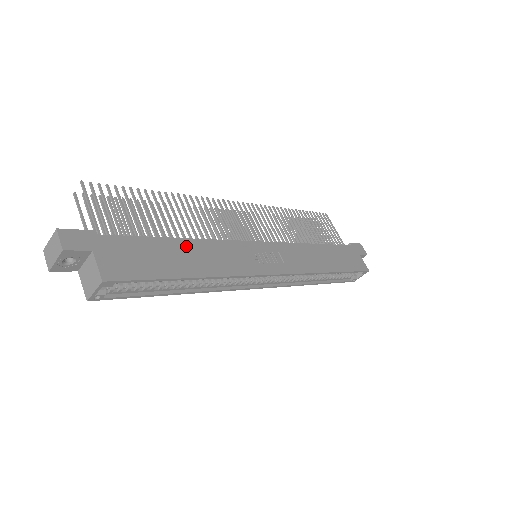
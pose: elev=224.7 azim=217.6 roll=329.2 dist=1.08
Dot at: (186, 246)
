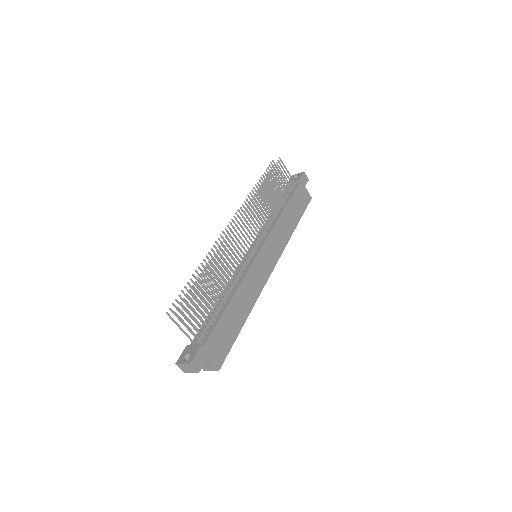
Dot at: (234, 304)
